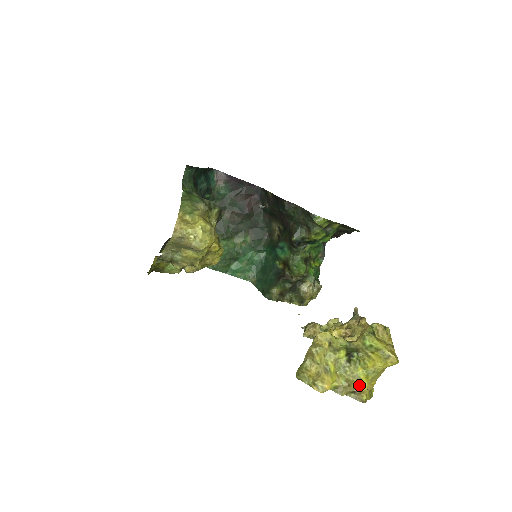
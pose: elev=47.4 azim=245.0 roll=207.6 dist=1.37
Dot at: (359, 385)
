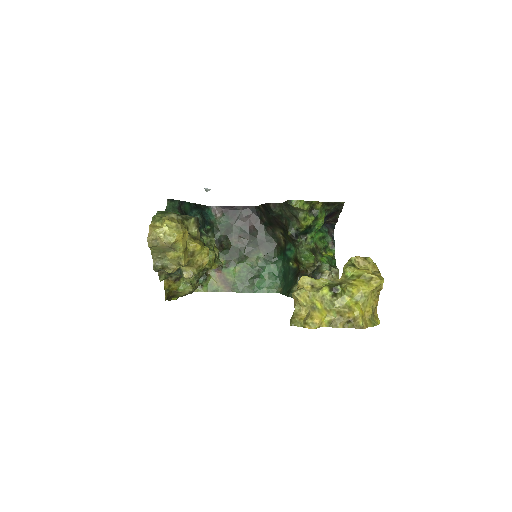
Dot at: (351, 313)
